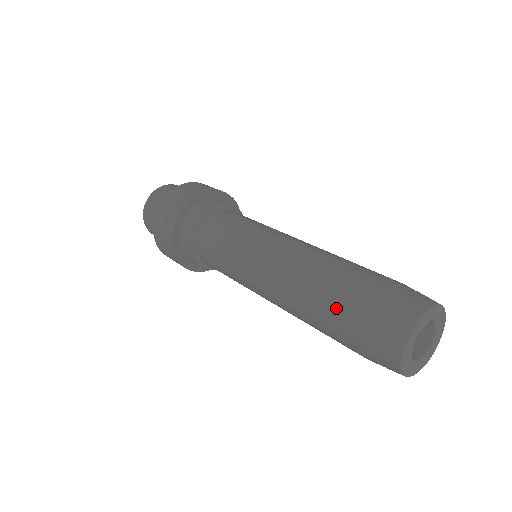
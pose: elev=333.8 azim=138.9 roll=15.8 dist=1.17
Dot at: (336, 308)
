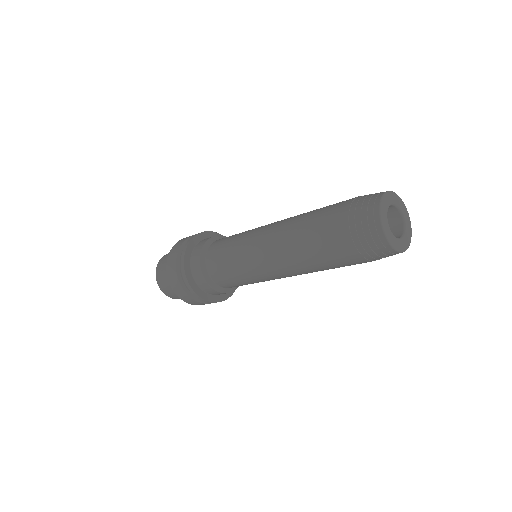
Dot at: (328, 209)
